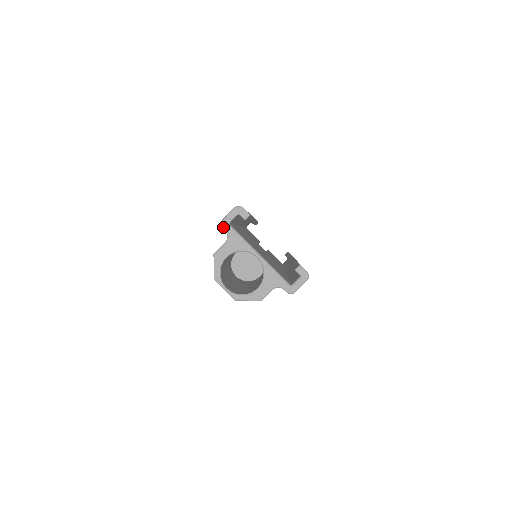
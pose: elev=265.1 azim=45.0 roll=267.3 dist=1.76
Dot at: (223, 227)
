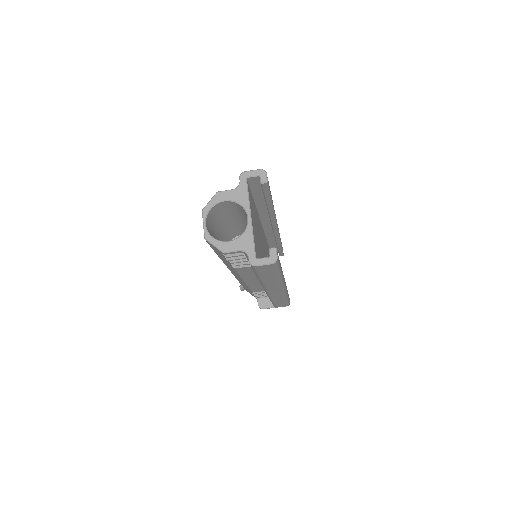
Dot at: (240, 177)
